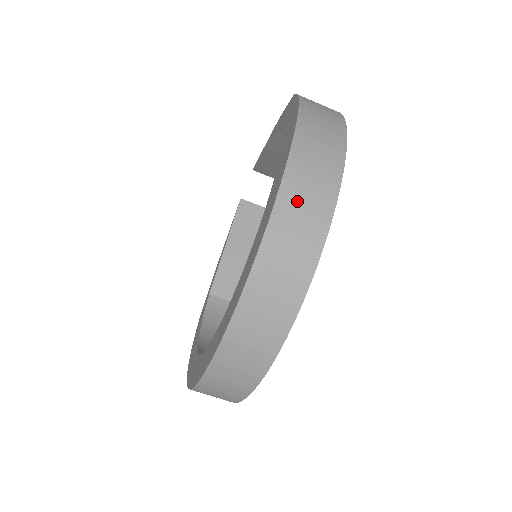
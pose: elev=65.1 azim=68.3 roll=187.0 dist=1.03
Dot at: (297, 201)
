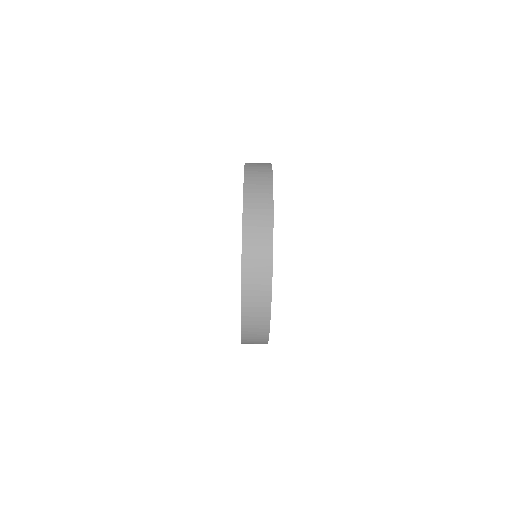
Dot at: (253, 200)
